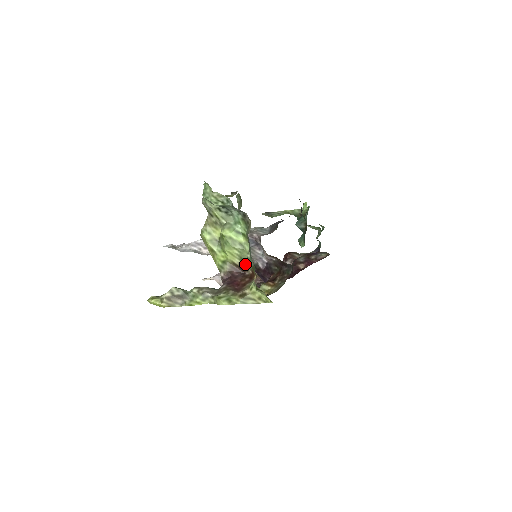
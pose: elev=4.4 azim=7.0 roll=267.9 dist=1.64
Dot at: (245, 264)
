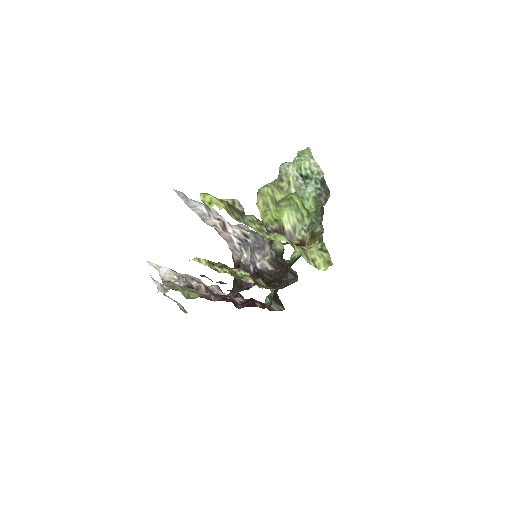
Dot at: (294, 234)
